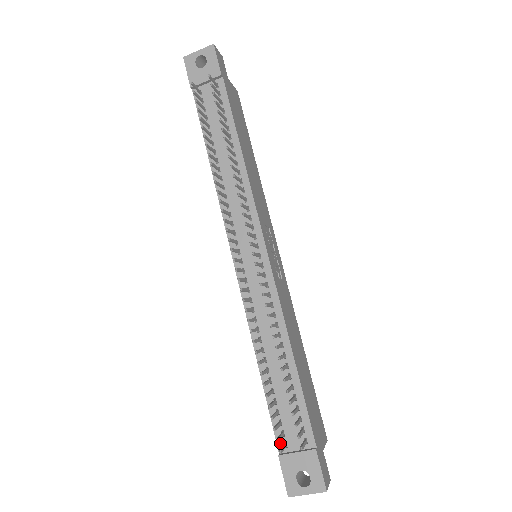
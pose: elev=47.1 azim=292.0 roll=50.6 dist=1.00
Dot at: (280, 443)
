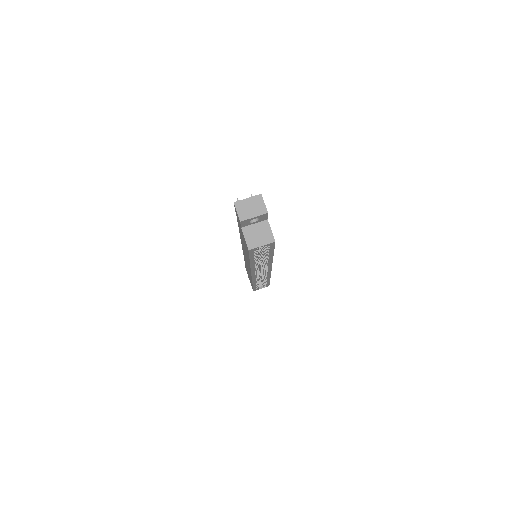
Dot at: occluded
